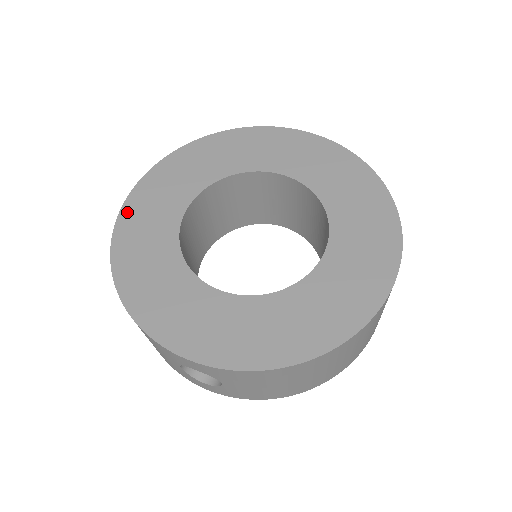
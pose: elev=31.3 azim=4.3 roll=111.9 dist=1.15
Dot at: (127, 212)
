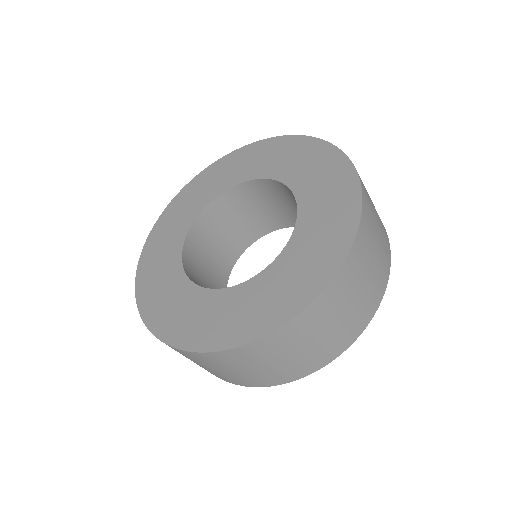
Dot at: (171, 206)
